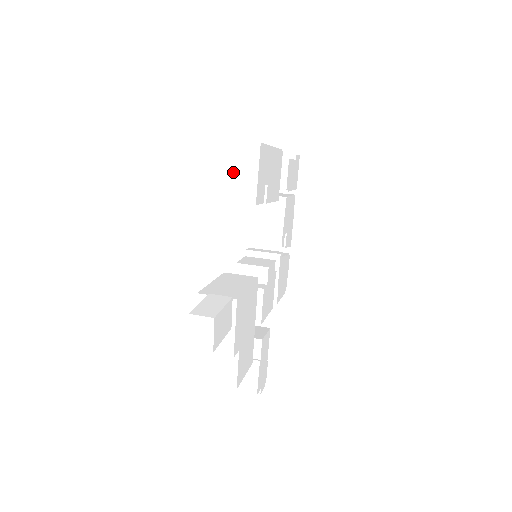
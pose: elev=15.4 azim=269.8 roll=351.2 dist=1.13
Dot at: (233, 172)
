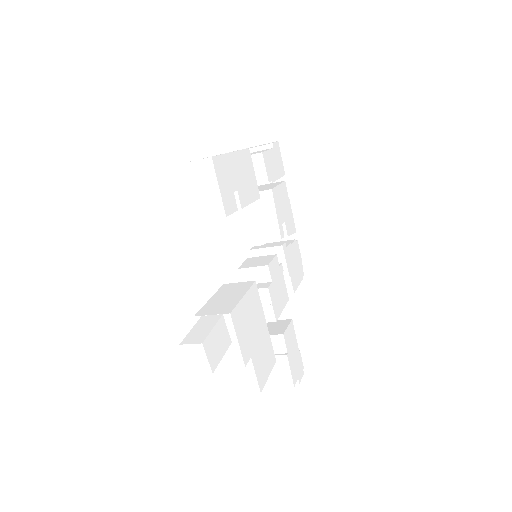
Dot at: (196, 192)
